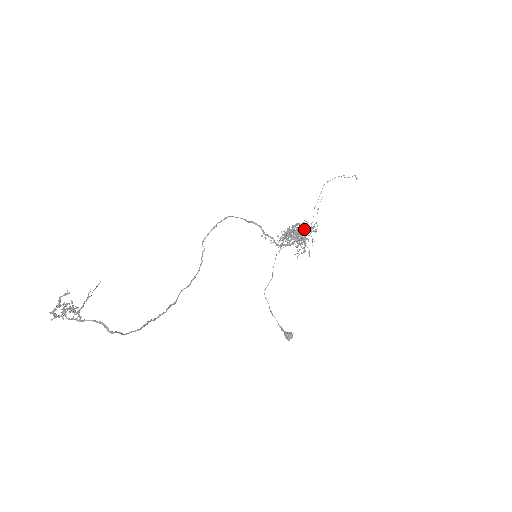
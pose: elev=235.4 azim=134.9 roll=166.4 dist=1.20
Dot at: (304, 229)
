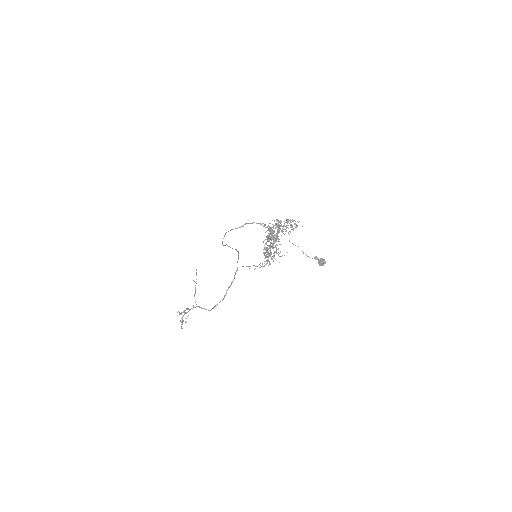
Dot at: occluded
